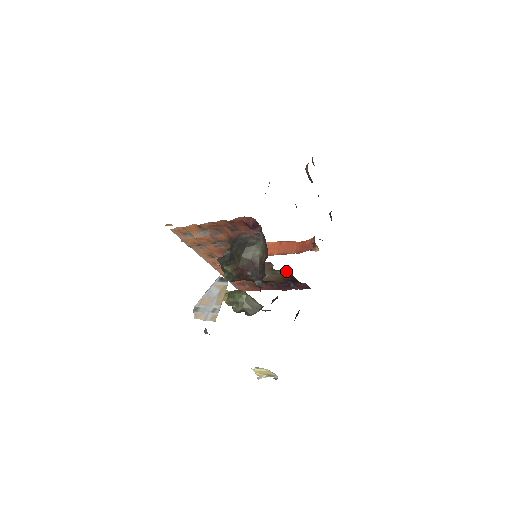
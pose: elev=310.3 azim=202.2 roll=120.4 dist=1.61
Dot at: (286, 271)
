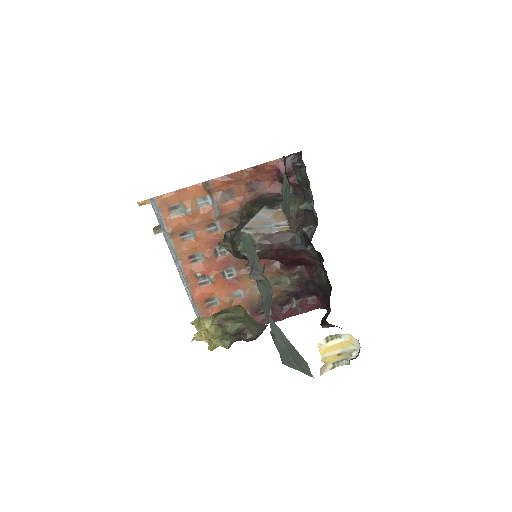
Dot at: (296, 273)
